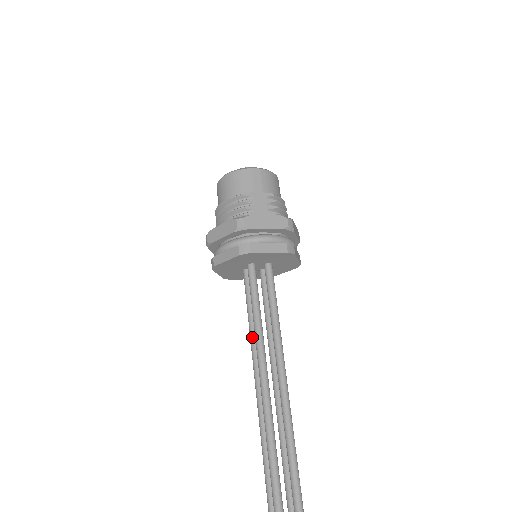
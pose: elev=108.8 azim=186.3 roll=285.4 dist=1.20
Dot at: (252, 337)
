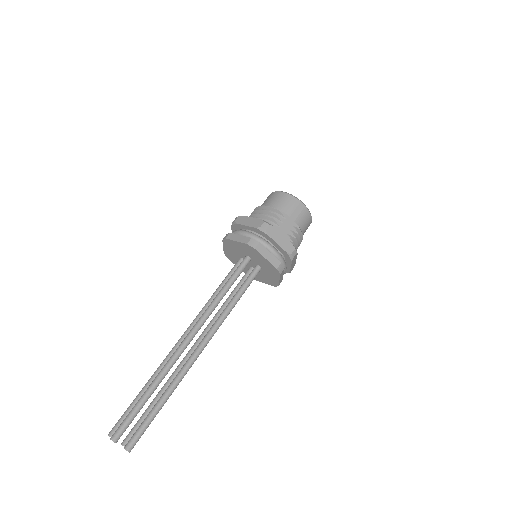
Dot at: (210, 301)
